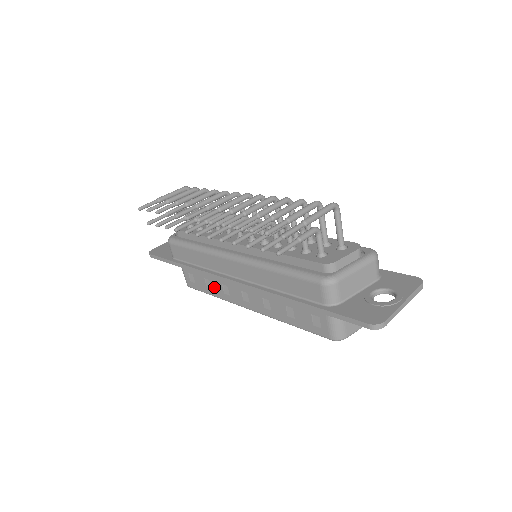
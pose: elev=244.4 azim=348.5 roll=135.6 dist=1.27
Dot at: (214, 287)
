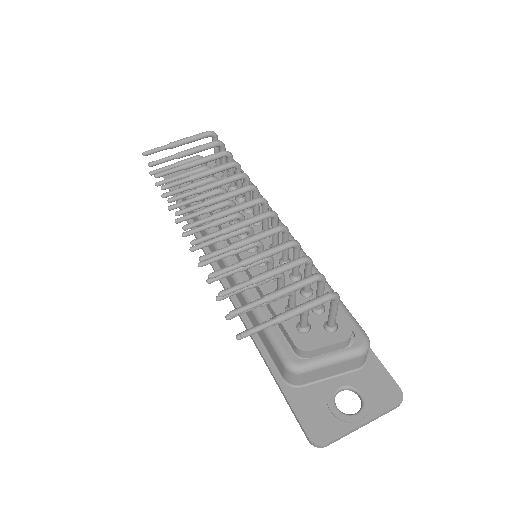
Dot at: occluded
